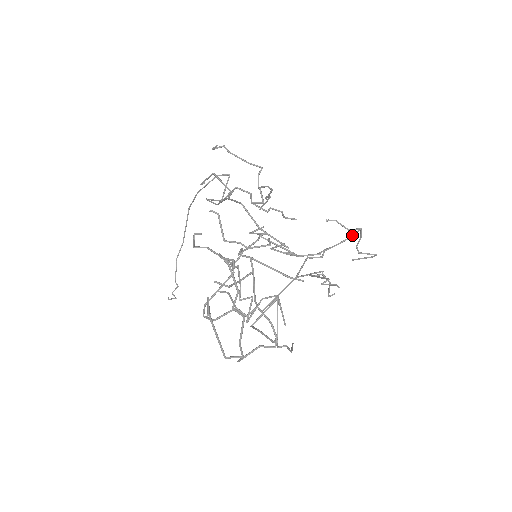
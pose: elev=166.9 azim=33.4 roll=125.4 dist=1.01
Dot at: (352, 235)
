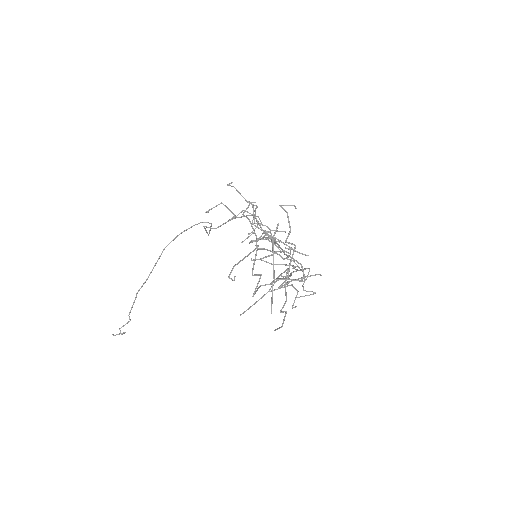
Dot at: occluded
